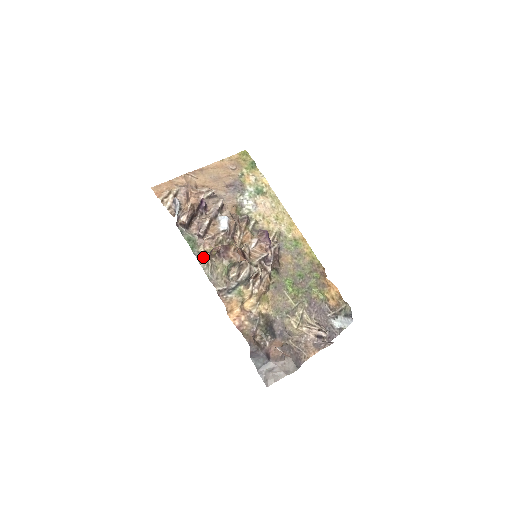
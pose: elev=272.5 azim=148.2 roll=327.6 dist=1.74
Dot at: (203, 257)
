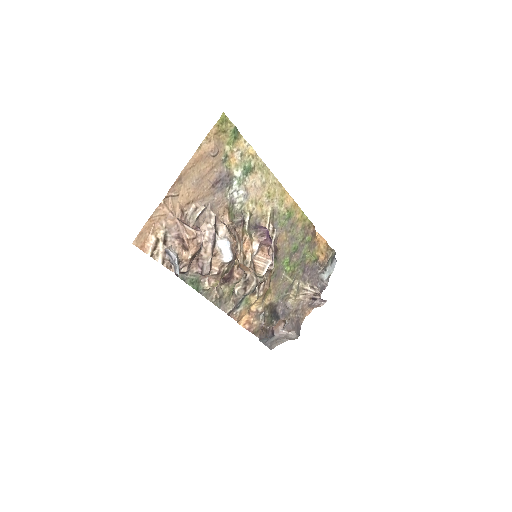
Dot at: (209, 292)
